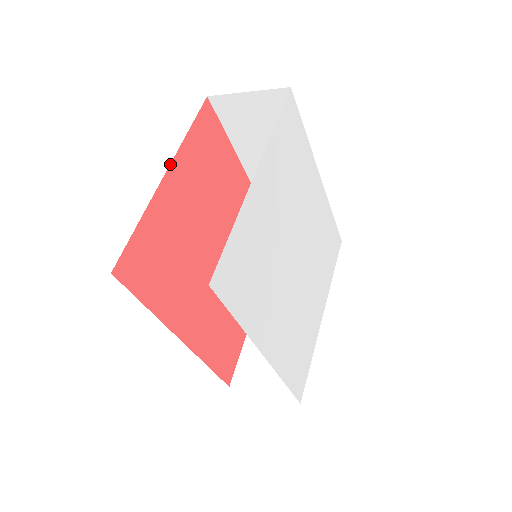
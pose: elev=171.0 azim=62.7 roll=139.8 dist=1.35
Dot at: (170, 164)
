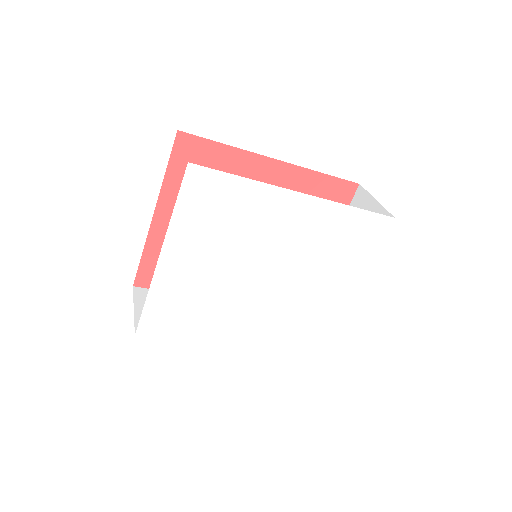
Dot at: (156, 206)
